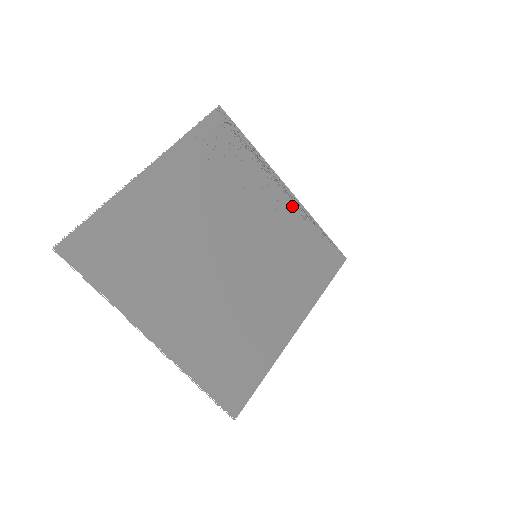
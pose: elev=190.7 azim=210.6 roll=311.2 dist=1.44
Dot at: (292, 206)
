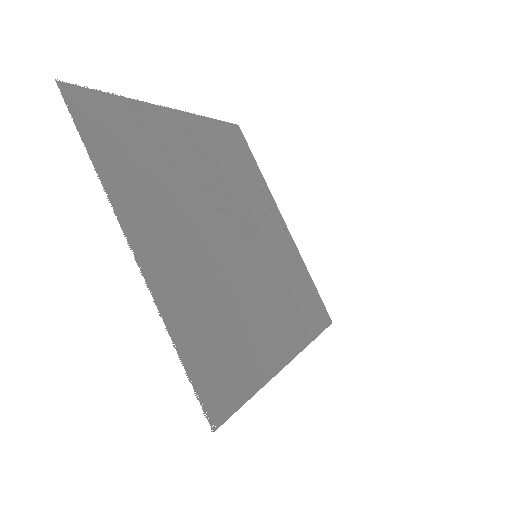
Dot at: (288, 240)
